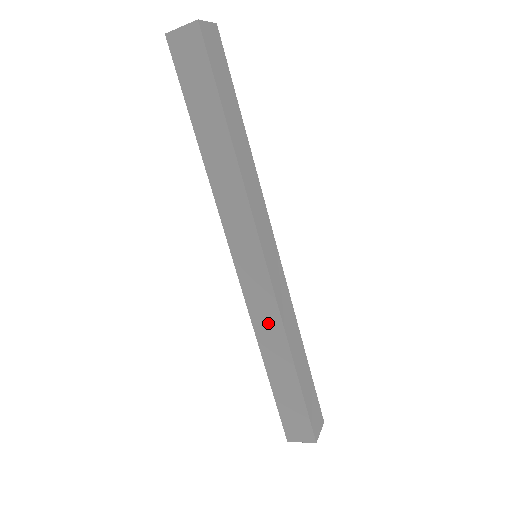
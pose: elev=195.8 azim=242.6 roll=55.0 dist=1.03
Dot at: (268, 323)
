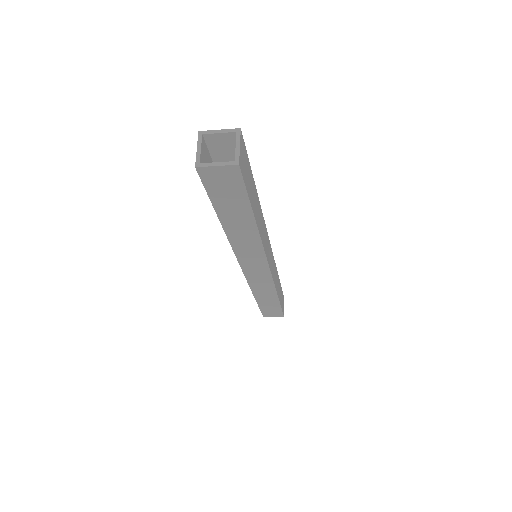
Dot at: (263, 287)
